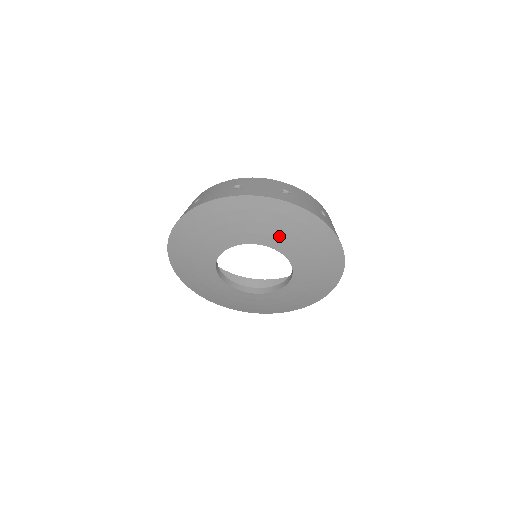
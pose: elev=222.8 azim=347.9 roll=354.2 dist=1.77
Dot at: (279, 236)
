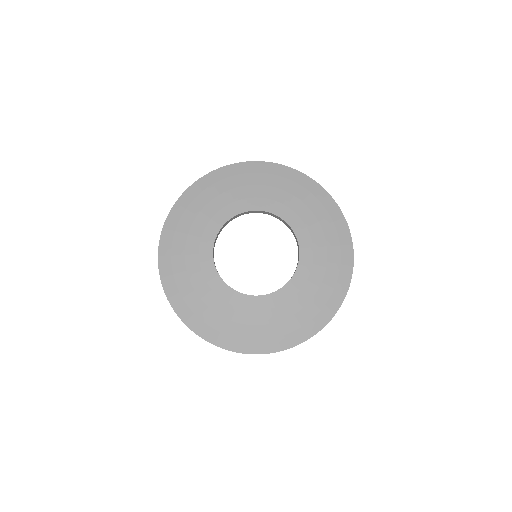
Dot at: (240, 197)
